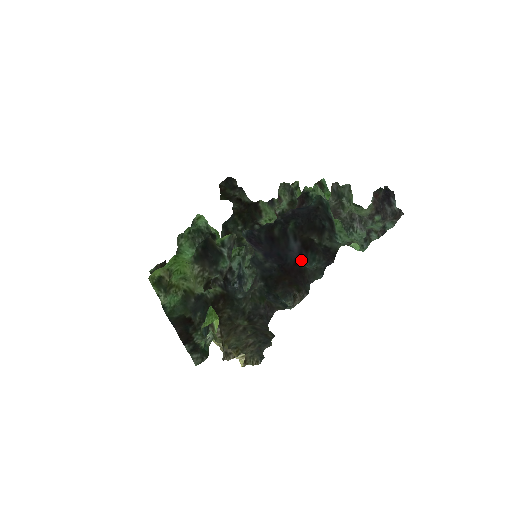
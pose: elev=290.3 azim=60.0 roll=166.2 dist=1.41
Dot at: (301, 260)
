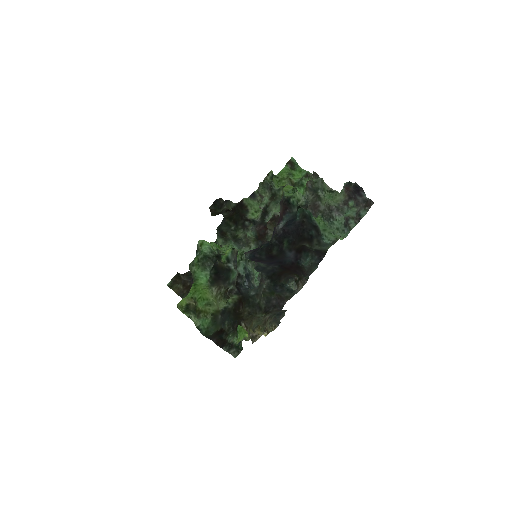
Dot at: (297, 260)
